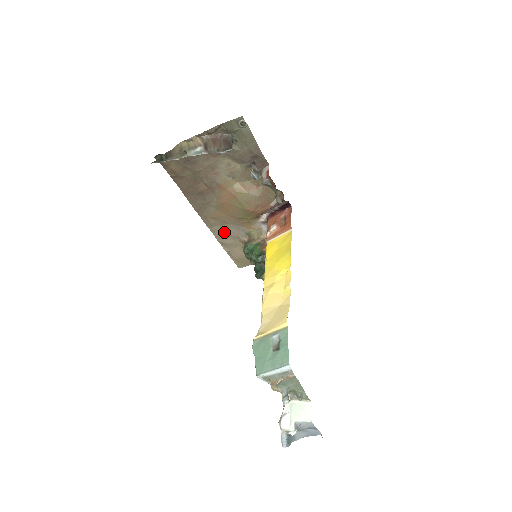
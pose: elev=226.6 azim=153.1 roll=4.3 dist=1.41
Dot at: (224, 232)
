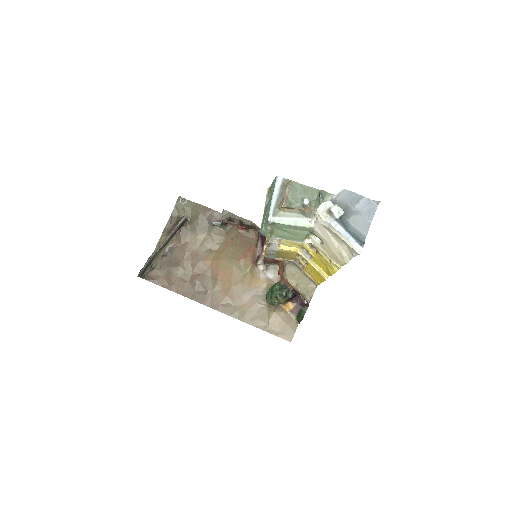
Dot at: (244, 309)
